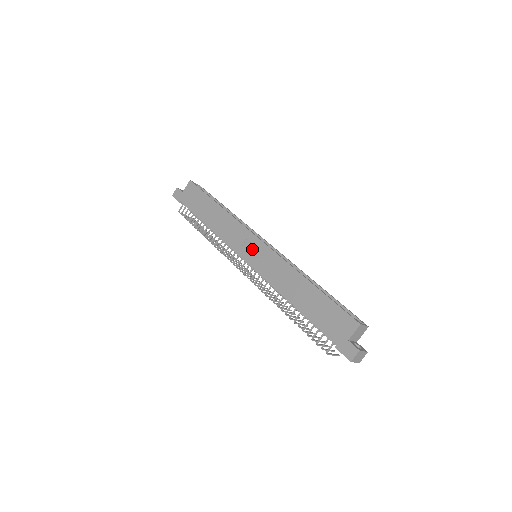
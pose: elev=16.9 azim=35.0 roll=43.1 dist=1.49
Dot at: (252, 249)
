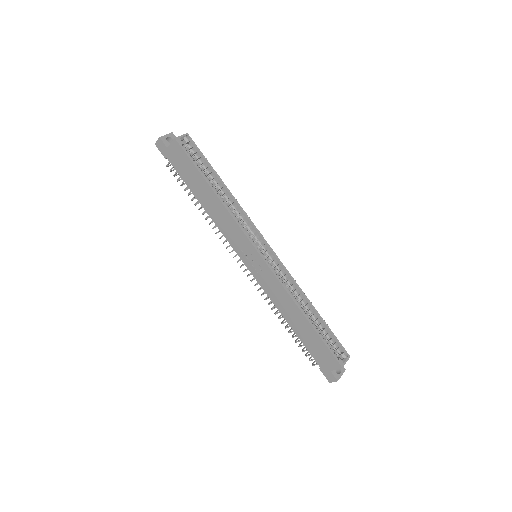
Dot at: (252, 259)
